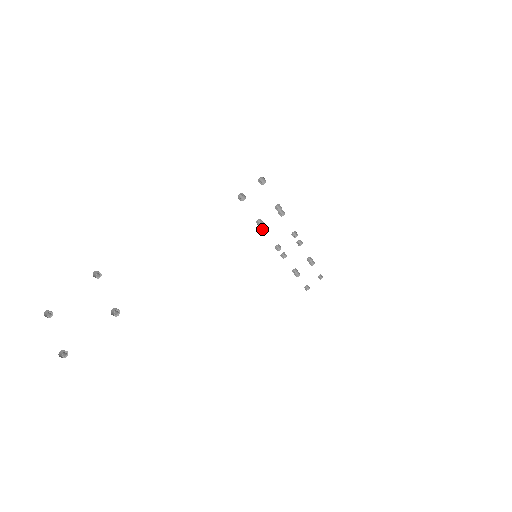
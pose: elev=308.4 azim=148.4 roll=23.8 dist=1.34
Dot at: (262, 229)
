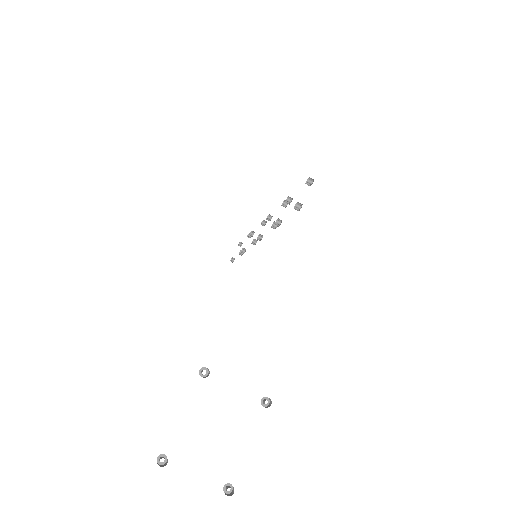
Dot at: (272, 227)
